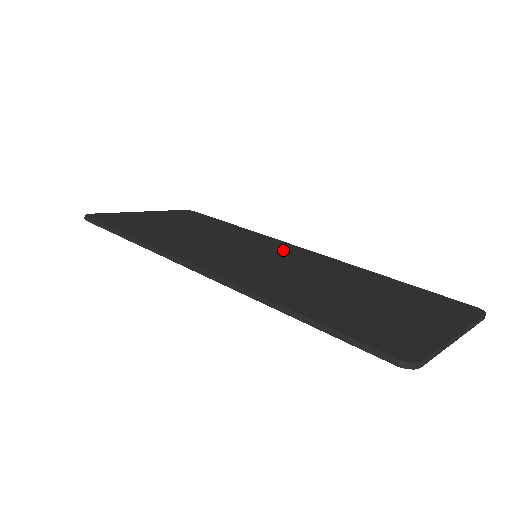
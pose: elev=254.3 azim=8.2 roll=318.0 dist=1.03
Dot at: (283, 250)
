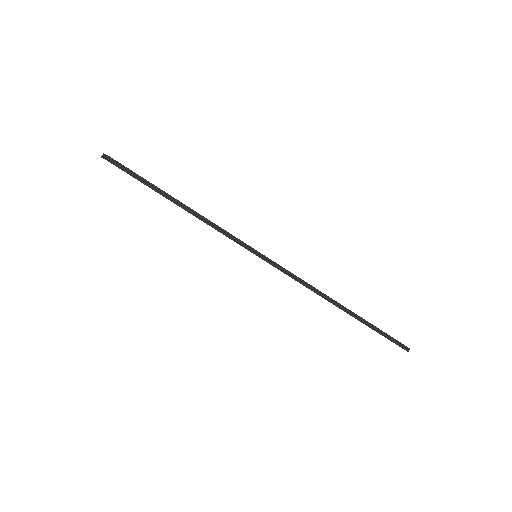
Dot at: occluded
